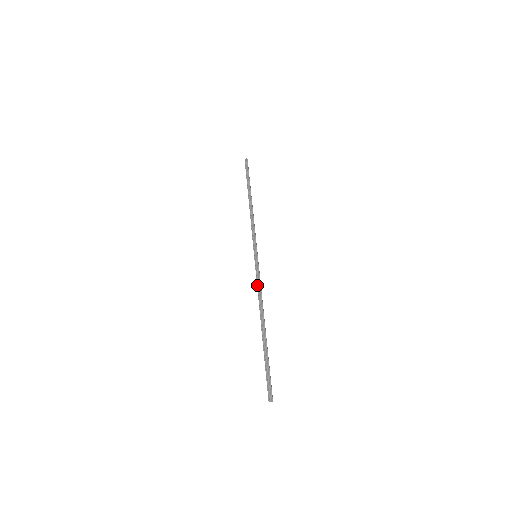
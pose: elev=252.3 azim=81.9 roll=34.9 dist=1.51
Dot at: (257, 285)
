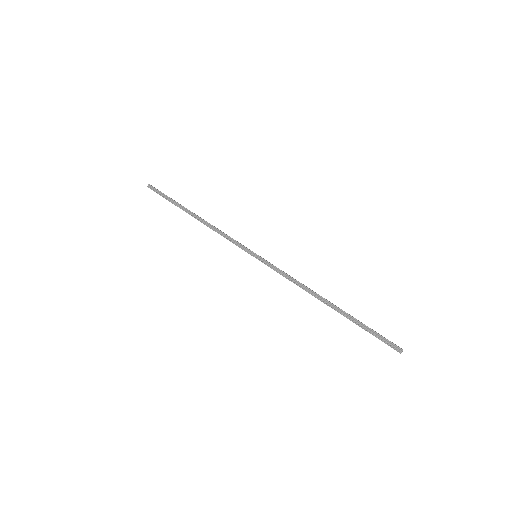
Dot at: (286, 278)
